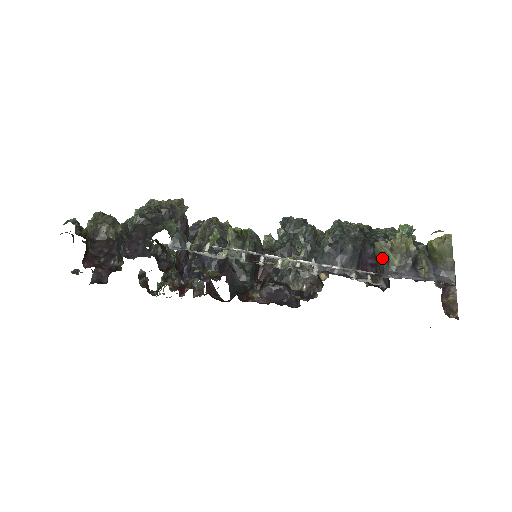
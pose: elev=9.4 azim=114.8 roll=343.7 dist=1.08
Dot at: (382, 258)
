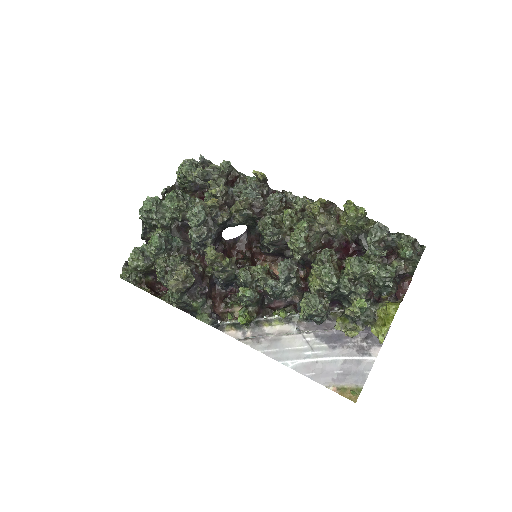
Dot at: (341, 325)
